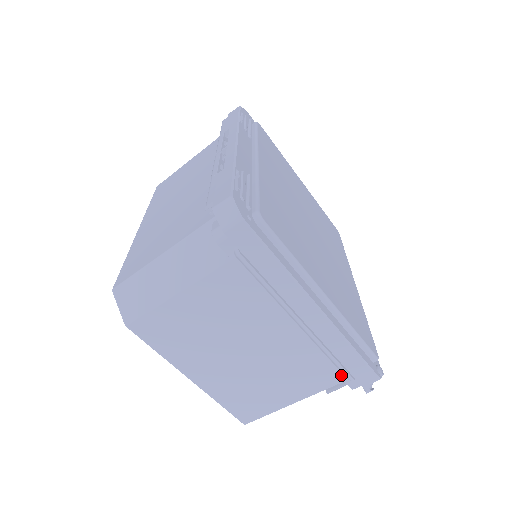
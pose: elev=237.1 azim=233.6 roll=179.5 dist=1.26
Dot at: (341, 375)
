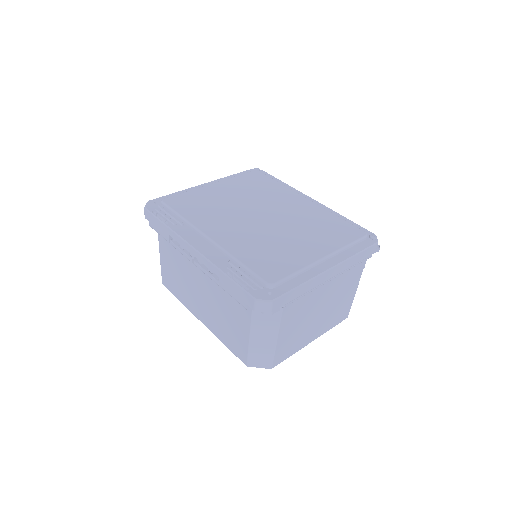
Dot at: (363, 262)
